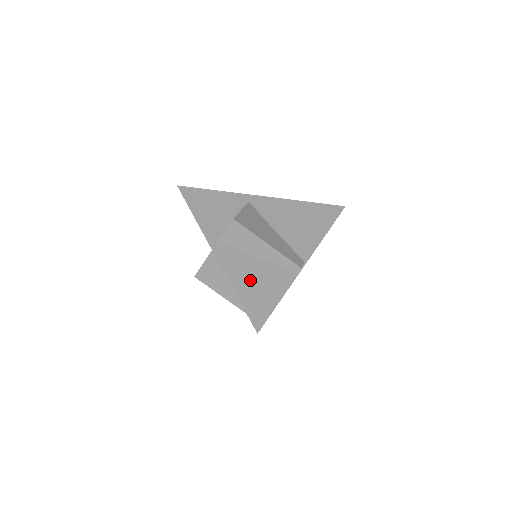
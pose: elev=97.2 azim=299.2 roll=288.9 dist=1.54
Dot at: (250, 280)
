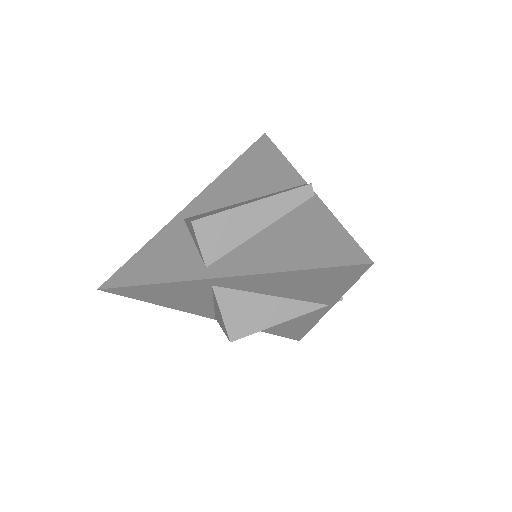
Dot at: (286, 248)
